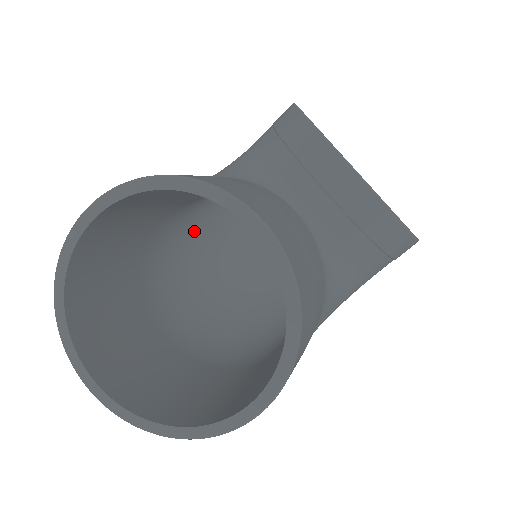
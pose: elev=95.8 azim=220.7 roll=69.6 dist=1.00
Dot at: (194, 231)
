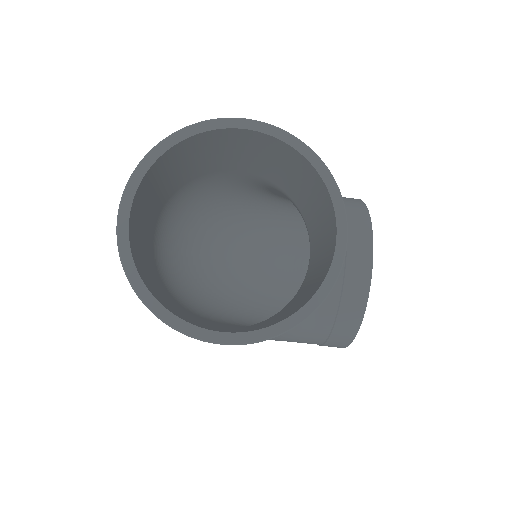
Dot at: (222, 200)
